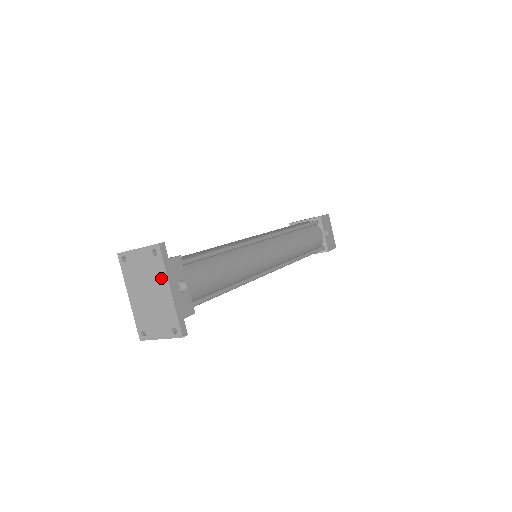
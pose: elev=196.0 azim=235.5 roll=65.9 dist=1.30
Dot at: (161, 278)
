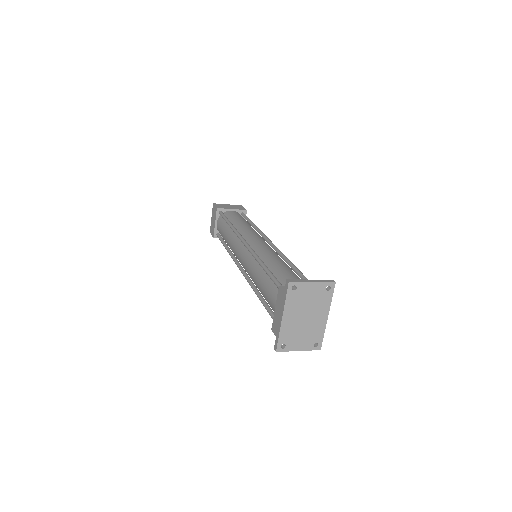
Dot at: (324, 307)
